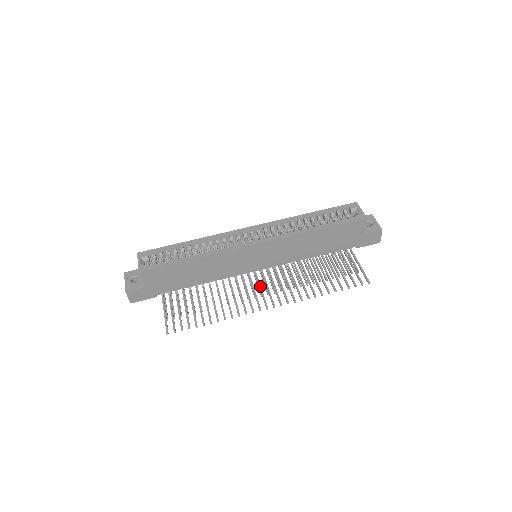
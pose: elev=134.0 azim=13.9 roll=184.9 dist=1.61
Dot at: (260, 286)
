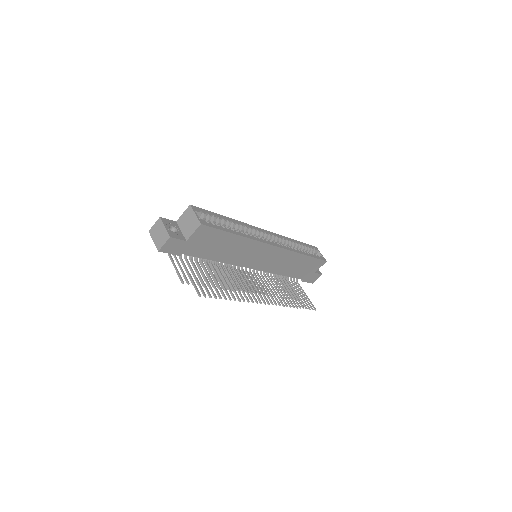
Dot at: occluded
